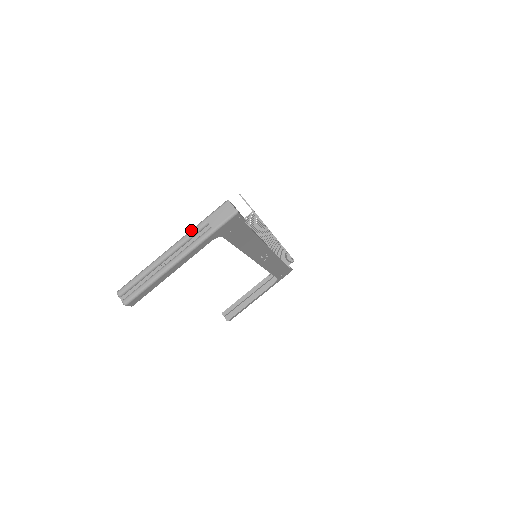
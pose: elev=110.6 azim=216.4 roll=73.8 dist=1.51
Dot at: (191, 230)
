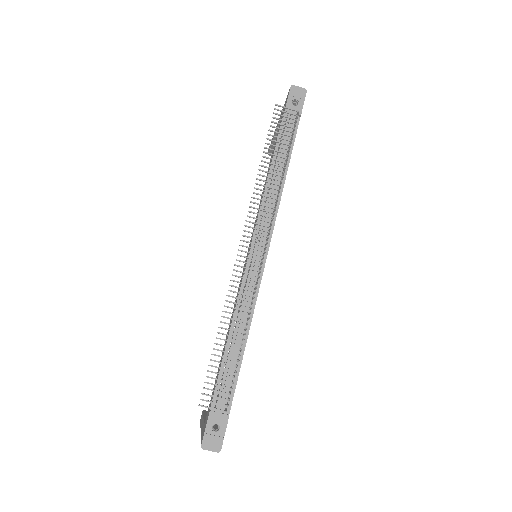
Dot at: occluded
